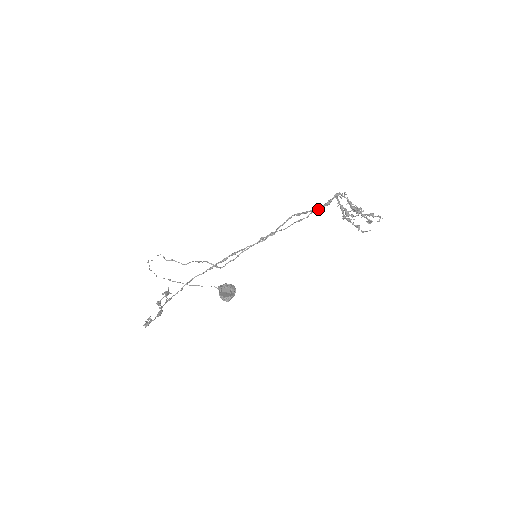
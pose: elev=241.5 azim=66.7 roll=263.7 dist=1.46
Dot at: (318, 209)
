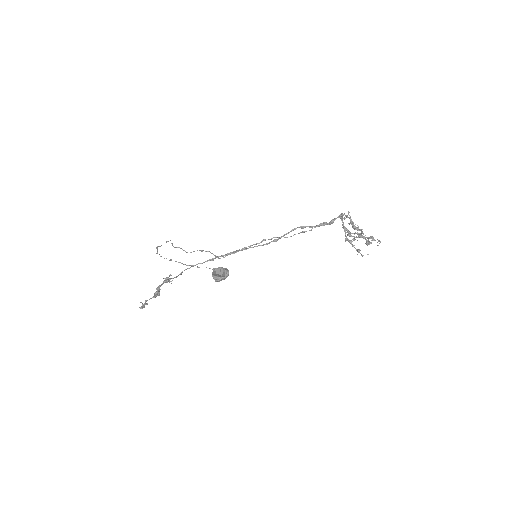
Dot at: occluded
